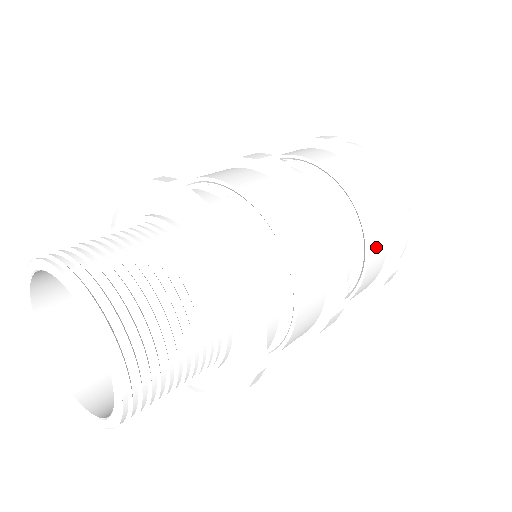
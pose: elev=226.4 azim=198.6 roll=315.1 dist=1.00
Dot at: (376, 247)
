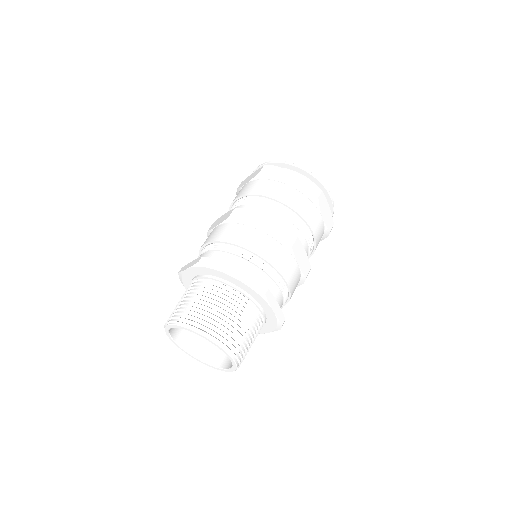
Dot at: (317, 227)
